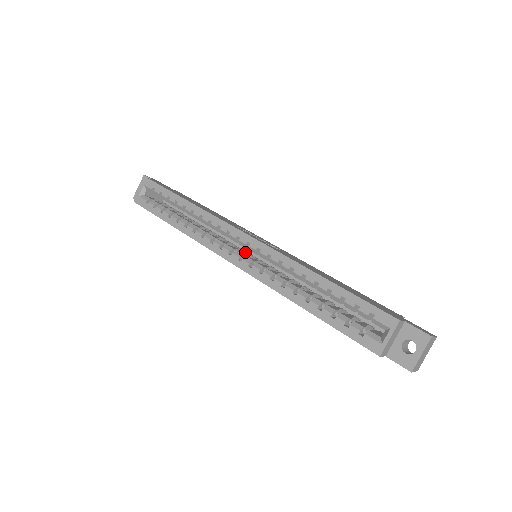
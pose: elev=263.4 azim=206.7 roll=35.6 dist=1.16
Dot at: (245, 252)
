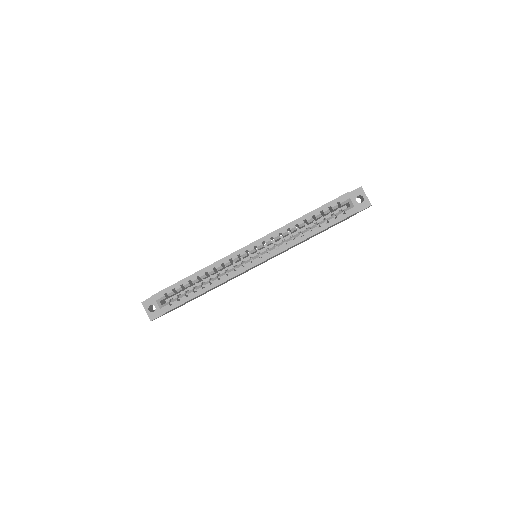
Dot at: occluded
